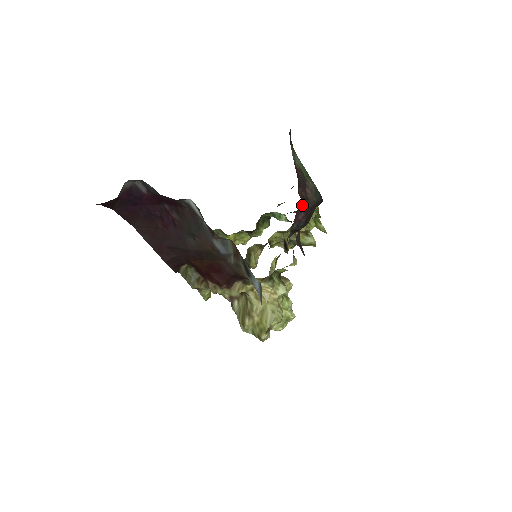
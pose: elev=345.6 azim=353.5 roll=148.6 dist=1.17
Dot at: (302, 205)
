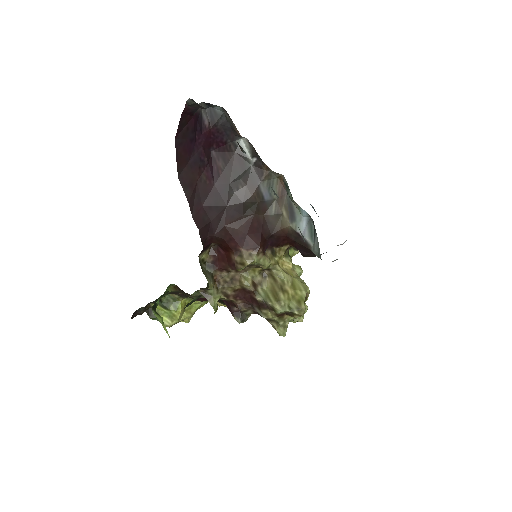
Dot at: occluded
